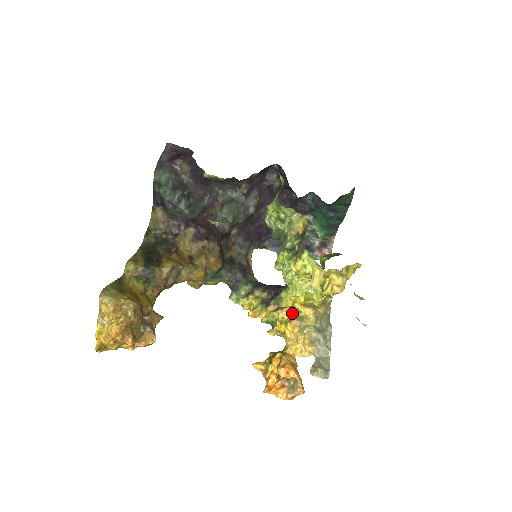
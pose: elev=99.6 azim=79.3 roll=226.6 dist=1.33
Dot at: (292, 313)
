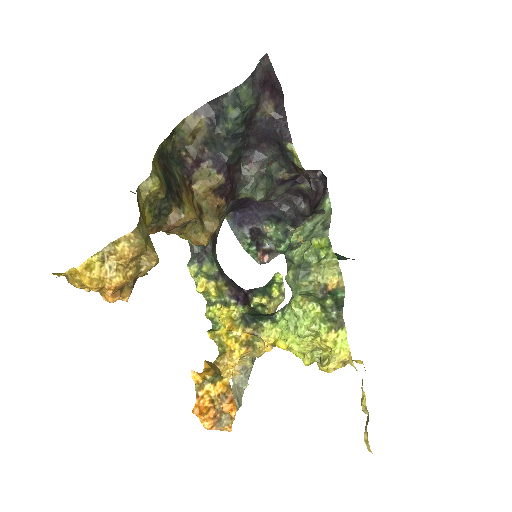
Dot at: (250, 336)
